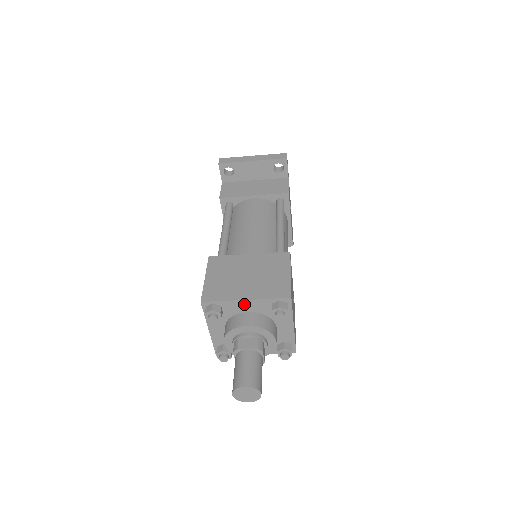
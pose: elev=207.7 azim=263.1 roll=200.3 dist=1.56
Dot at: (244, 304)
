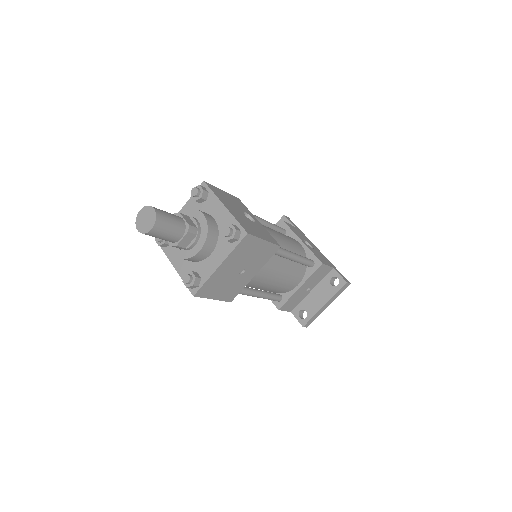
Dot at: occluded
